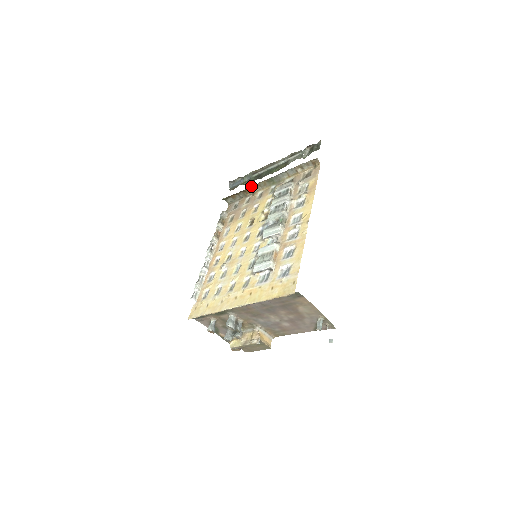
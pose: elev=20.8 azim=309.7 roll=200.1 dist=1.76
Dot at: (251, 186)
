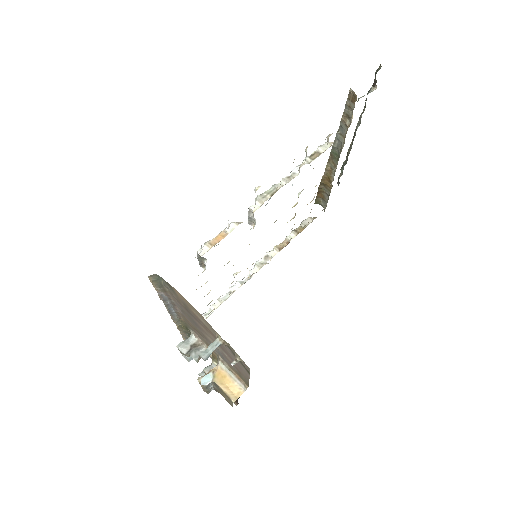
Dot at: (325, 173)
